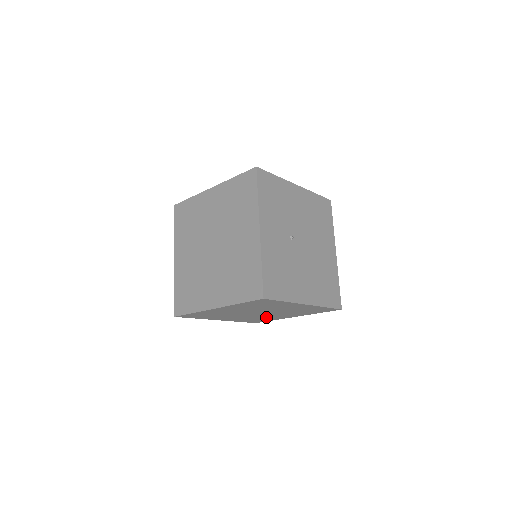
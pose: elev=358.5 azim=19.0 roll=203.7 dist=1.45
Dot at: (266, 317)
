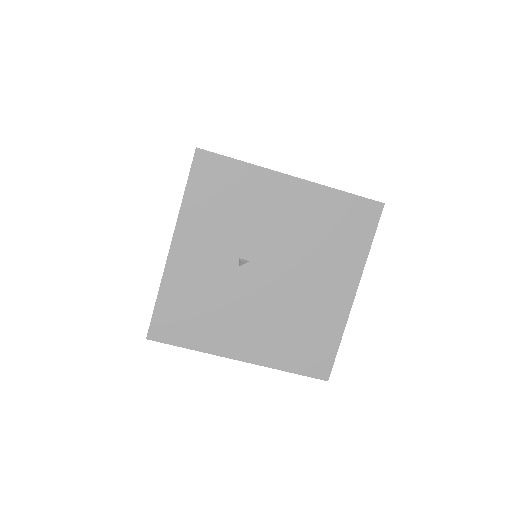
Dot at: occluded
